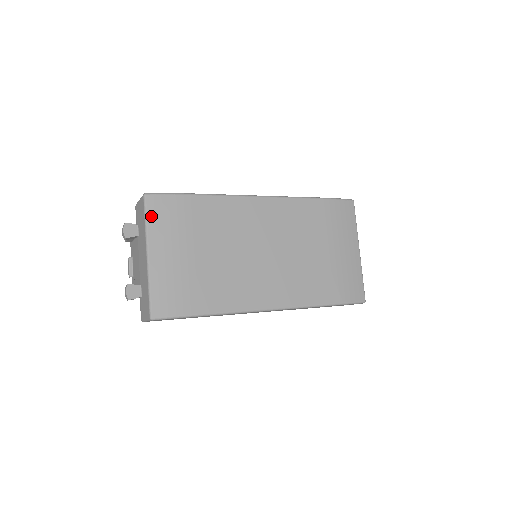
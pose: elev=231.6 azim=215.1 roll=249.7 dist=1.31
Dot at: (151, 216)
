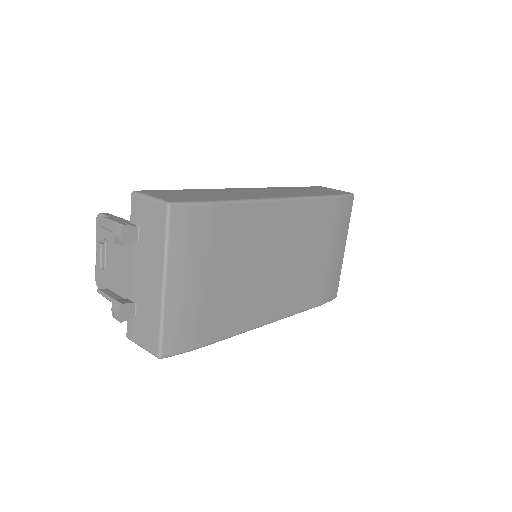
Dot at: (174, 235)
